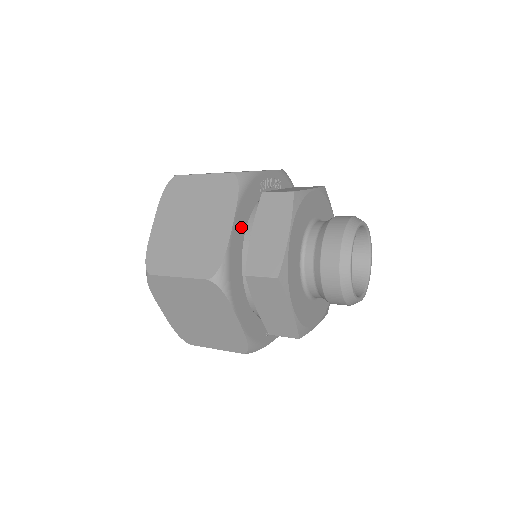
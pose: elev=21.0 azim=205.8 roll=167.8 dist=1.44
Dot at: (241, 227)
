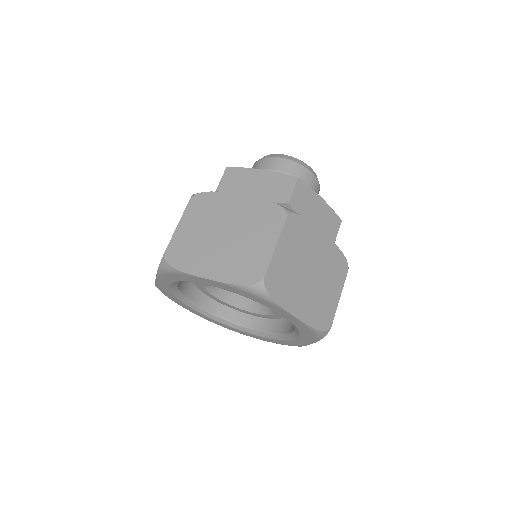
Dot at: occluded
